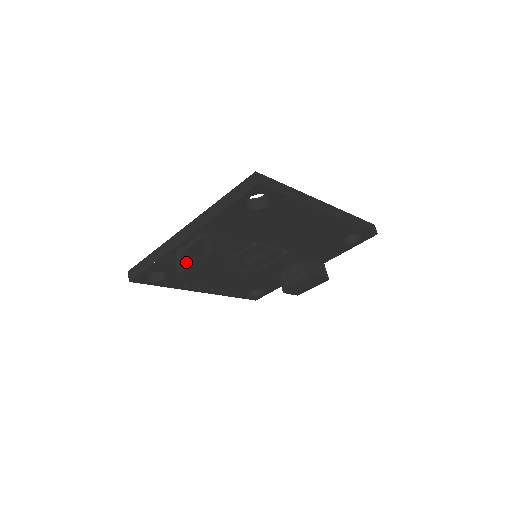
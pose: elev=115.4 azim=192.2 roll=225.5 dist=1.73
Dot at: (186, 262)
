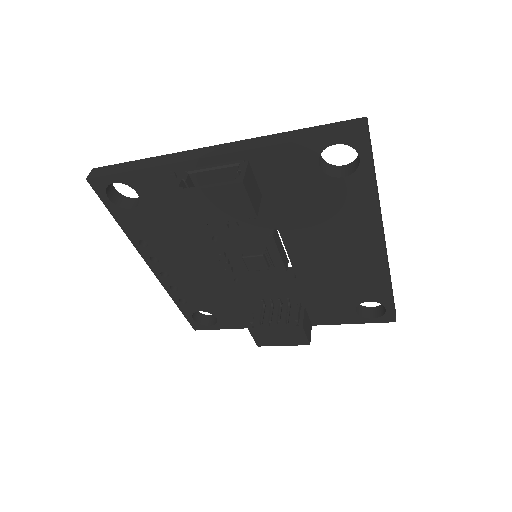
Dot at: occluded
